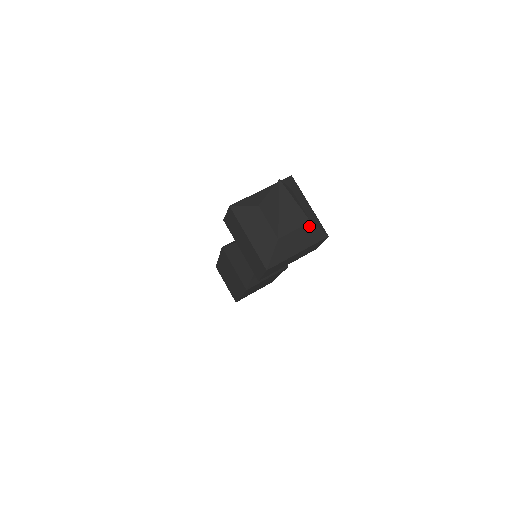
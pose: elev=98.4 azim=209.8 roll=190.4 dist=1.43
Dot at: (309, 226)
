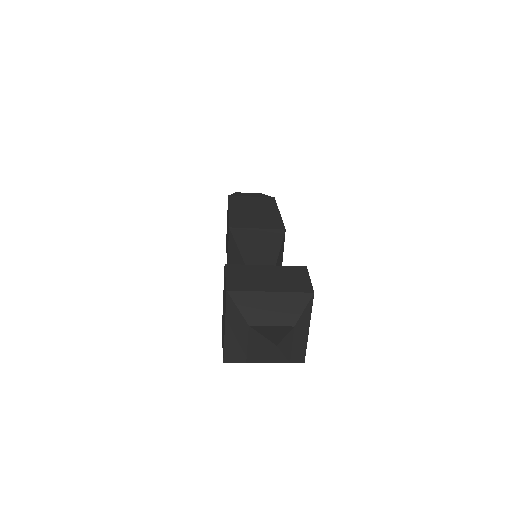
Dot at: occluded
